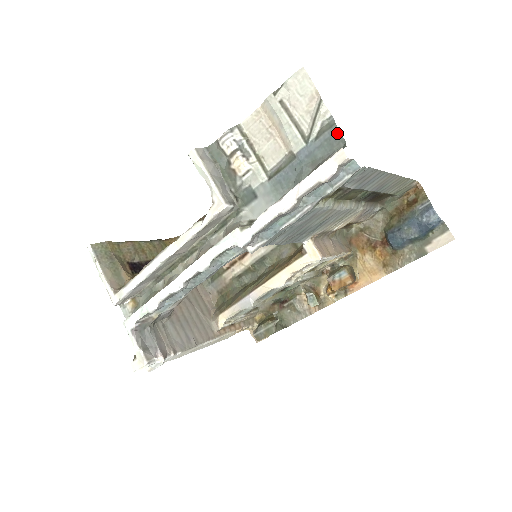
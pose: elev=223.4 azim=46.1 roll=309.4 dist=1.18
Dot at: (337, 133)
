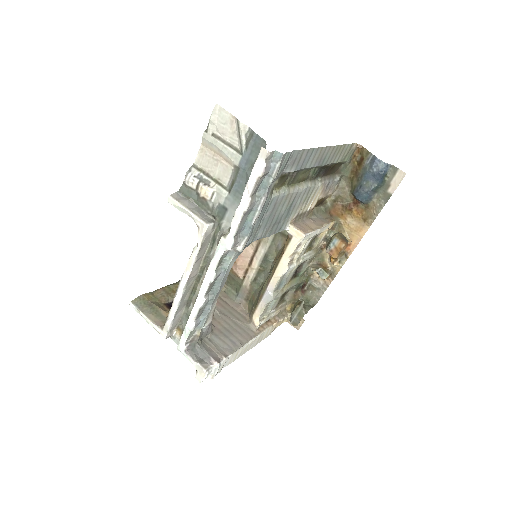
Dot at: (258, 138)
